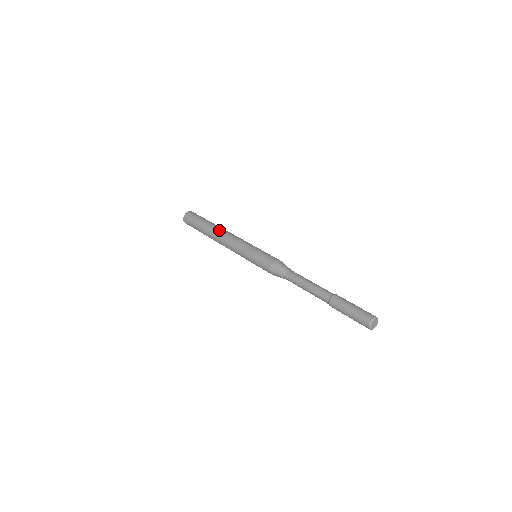
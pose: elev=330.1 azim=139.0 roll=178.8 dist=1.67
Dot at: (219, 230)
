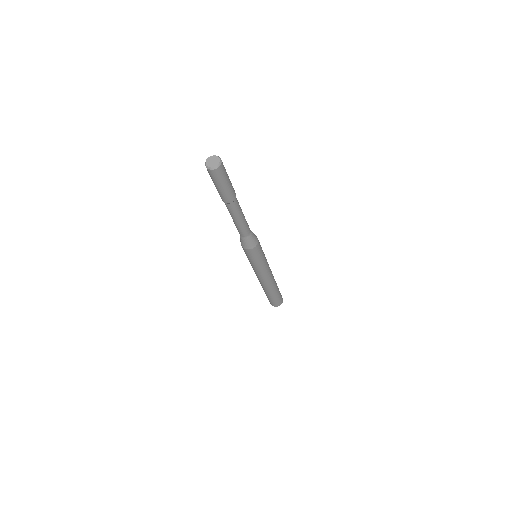
Dot at: occluded
